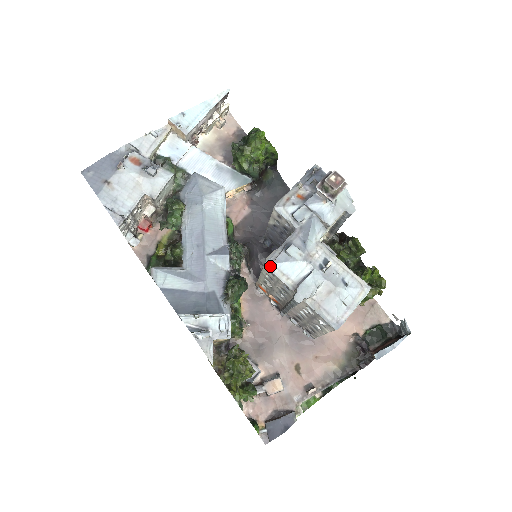
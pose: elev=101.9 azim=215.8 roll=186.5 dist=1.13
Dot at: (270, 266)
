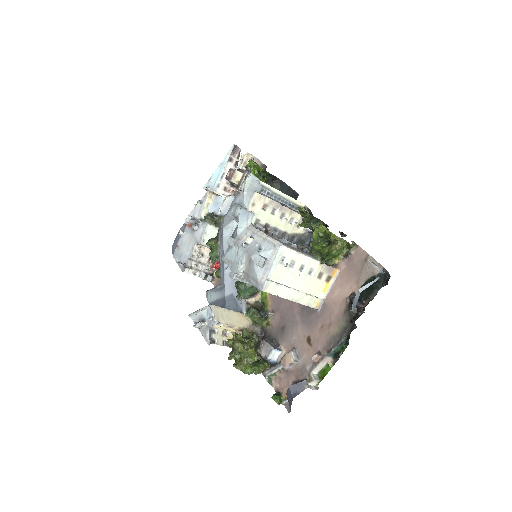
Dot at: (223, 259)
